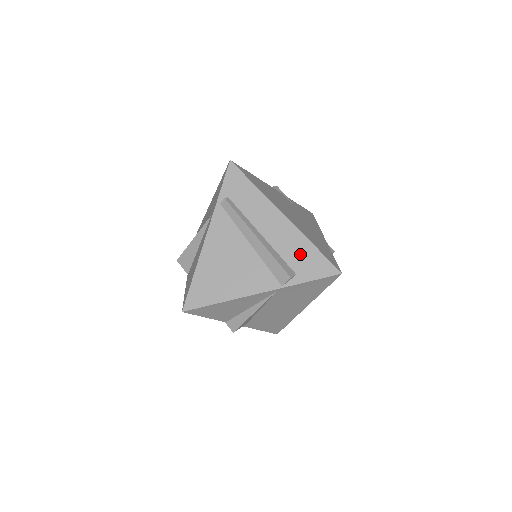
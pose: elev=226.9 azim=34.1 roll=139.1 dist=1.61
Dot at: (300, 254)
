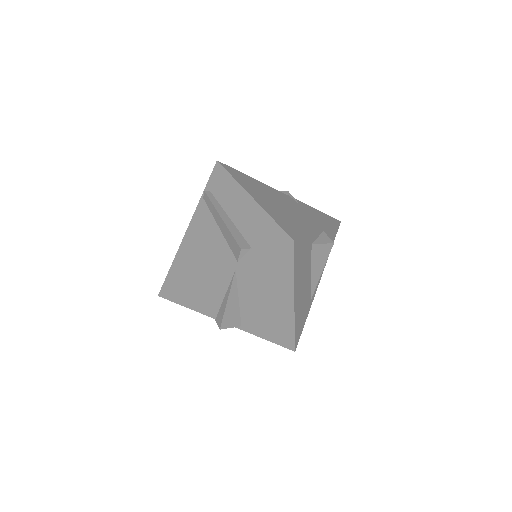
Dot at: (258, 228)
